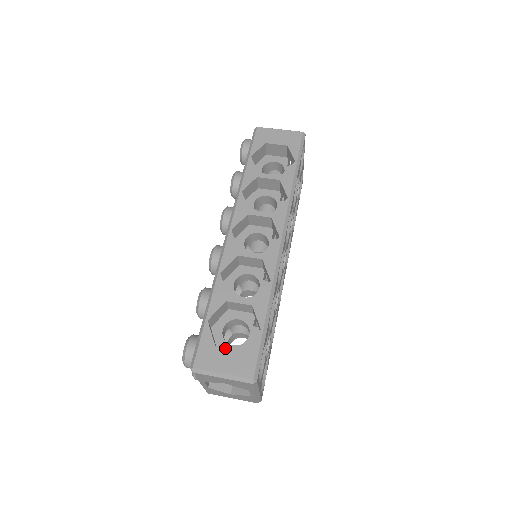
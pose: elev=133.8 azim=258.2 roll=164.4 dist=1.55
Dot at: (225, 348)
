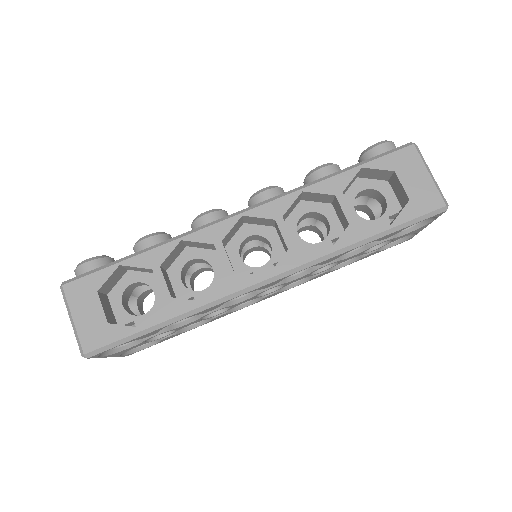
Dot at: (100, 304)
